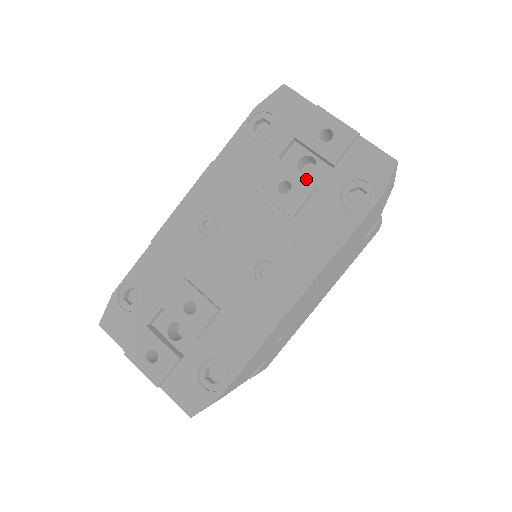
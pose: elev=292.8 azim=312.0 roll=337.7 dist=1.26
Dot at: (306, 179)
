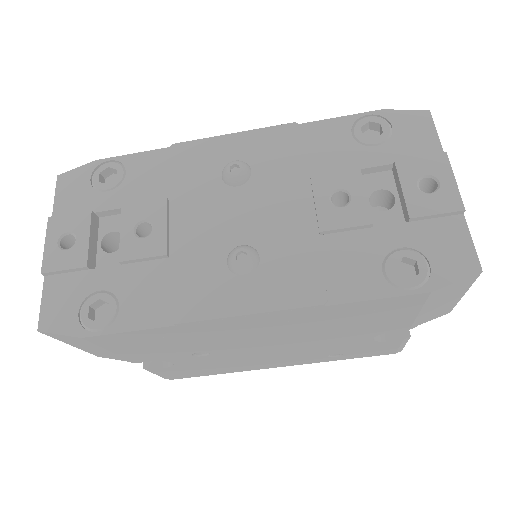
Dot at: (369, 208)
